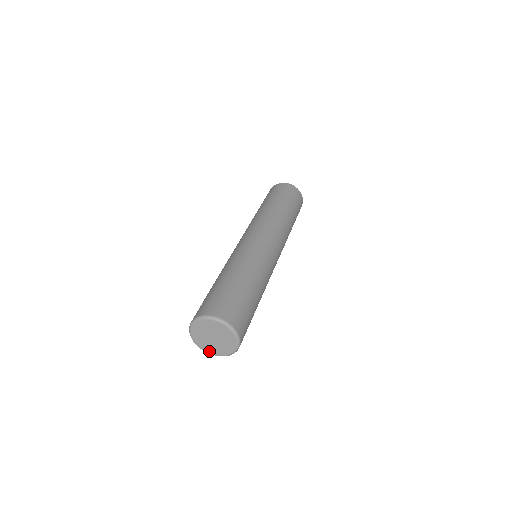
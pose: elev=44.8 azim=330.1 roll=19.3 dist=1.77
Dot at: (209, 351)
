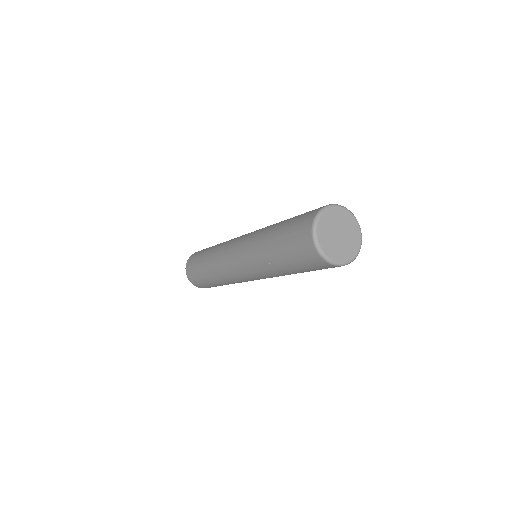
Dot at: (348, 258)
